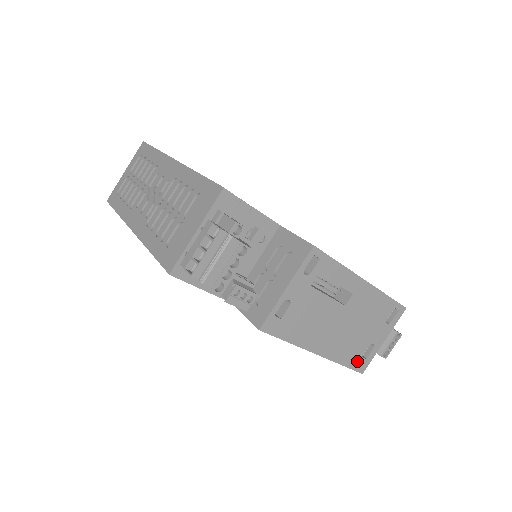
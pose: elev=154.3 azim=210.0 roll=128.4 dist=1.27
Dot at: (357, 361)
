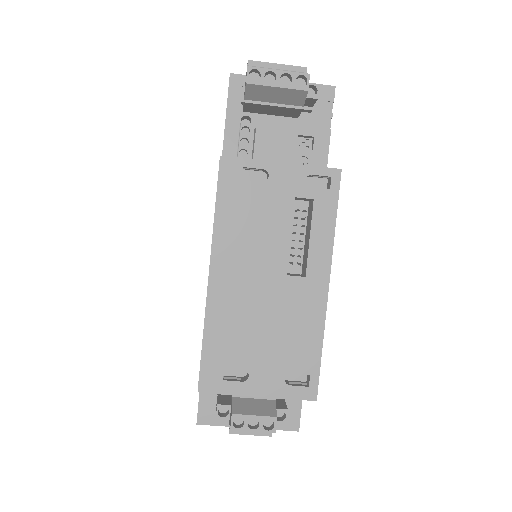
Dot at: (215, 364)
